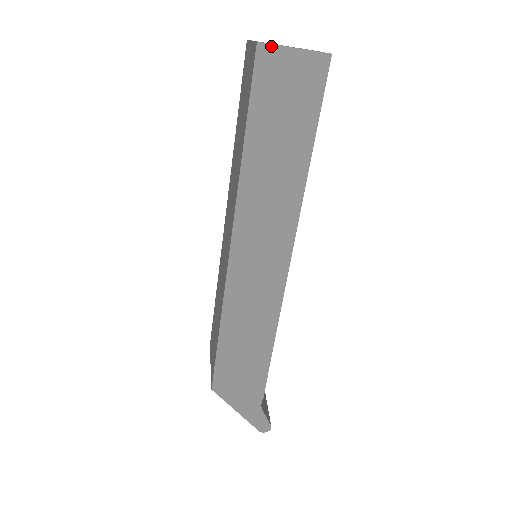
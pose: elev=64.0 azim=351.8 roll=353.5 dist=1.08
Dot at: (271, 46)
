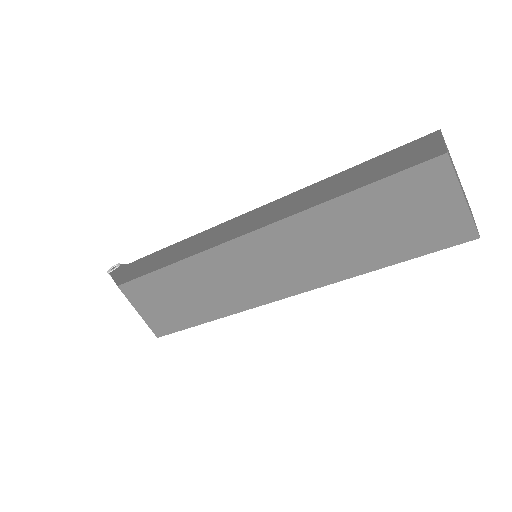
Dot at: occluded
